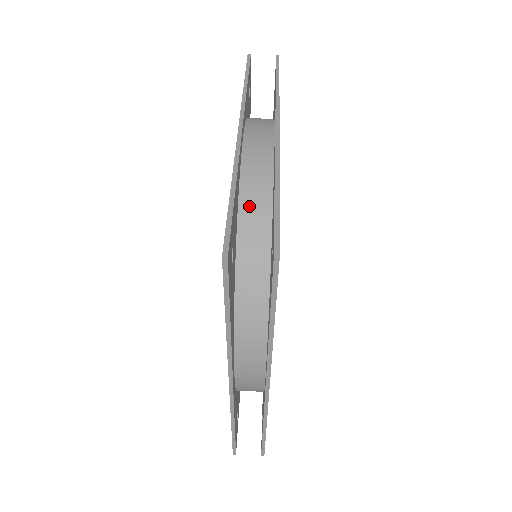
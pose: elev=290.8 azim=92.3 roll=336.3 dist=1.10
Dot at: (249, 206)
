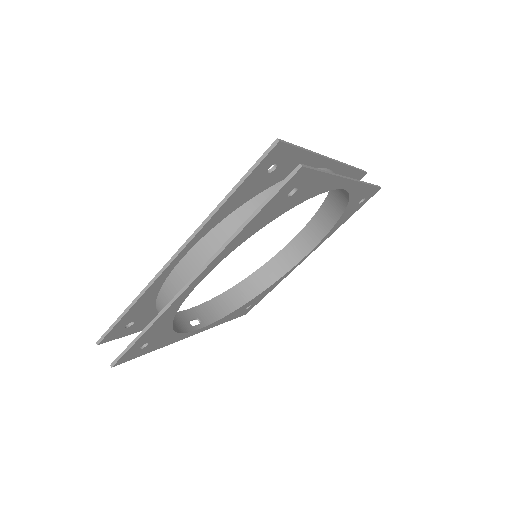
Dot at: occluded
